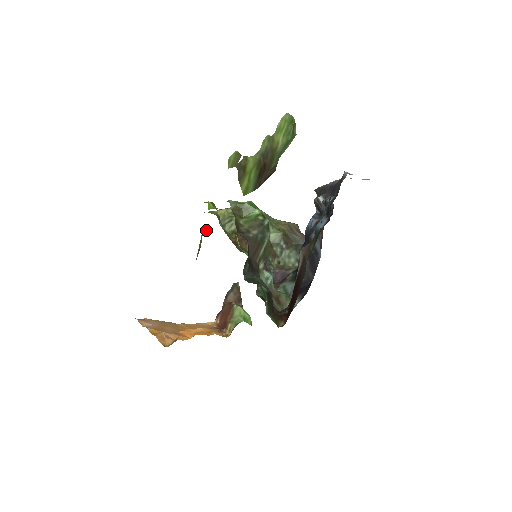
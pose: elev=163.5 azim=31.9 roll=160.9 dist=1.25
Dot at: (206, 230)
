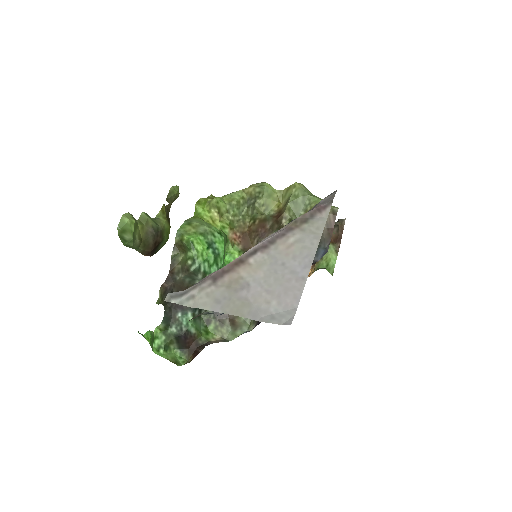
Dot at: occluded
